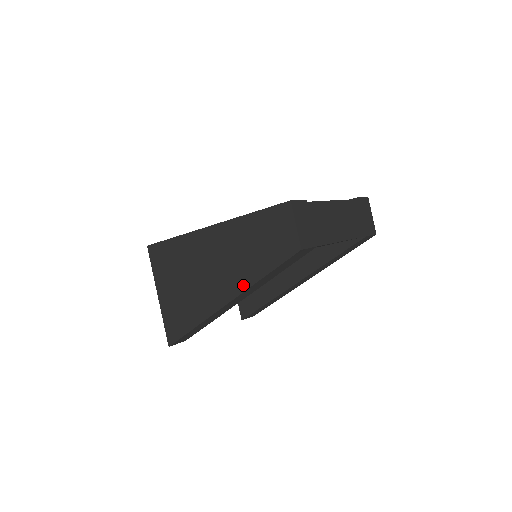
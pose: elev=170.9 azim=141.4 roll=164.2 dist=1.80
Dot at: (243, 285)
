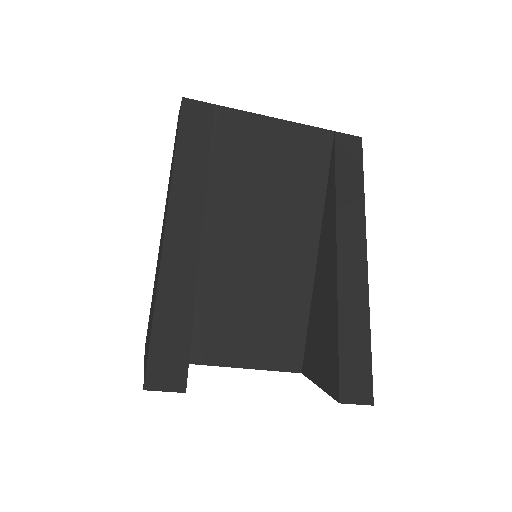
Dot at: occluded
